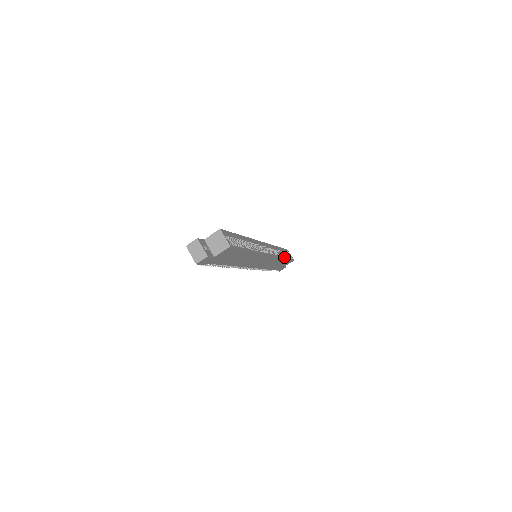
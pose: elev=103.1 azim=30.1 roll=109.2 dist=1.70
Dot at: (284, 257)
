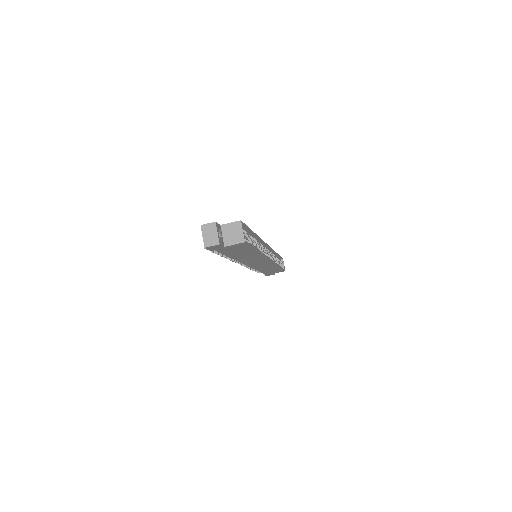
Dot at: occluded
